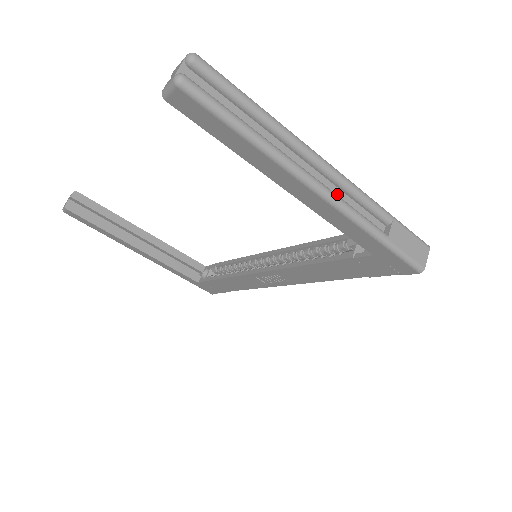
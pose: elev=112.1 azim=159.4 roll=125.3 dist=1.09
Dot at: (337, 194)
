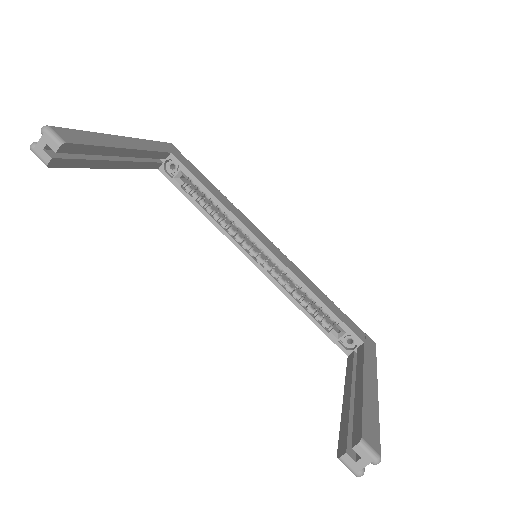
Dot at: occluded
